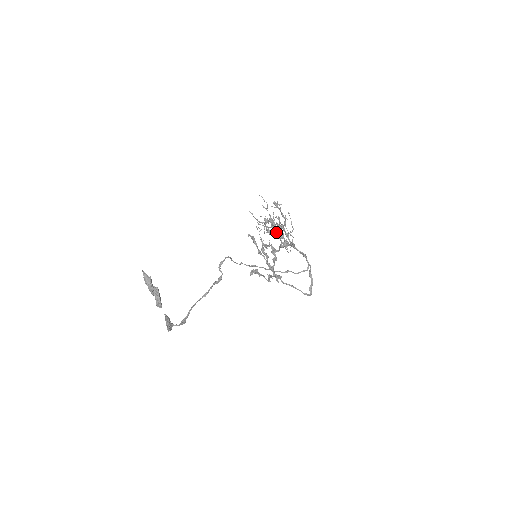
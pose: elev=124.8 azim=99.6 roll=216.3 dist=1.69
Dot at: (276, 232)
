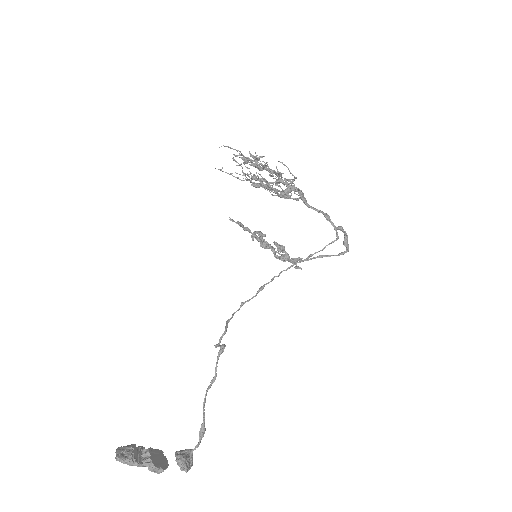
Dot at: (270, 190)
